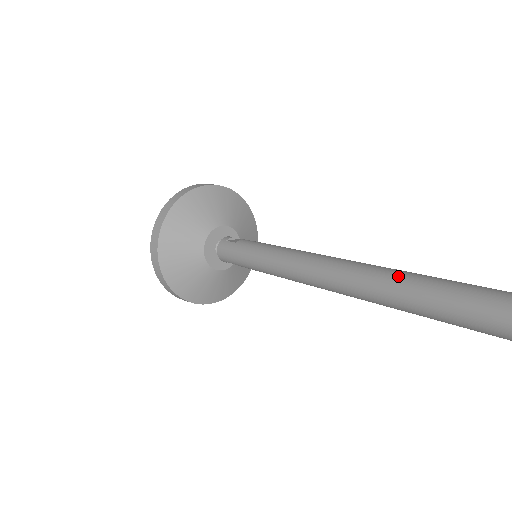
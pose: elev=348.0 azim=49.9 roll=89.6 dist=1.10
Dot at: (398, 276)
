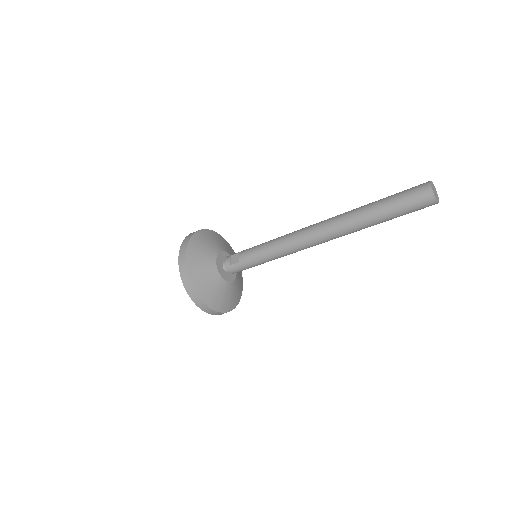
Dot at: (355, 220)
